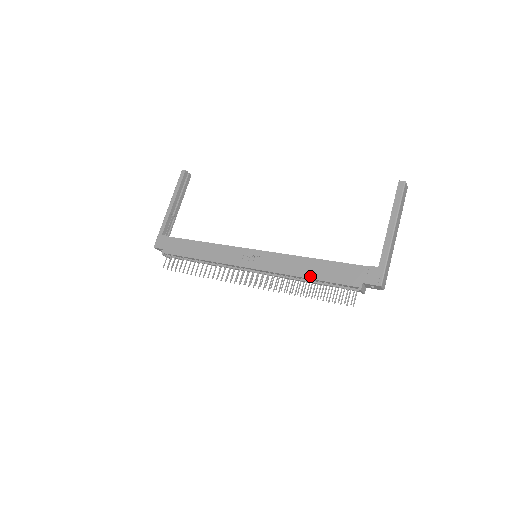
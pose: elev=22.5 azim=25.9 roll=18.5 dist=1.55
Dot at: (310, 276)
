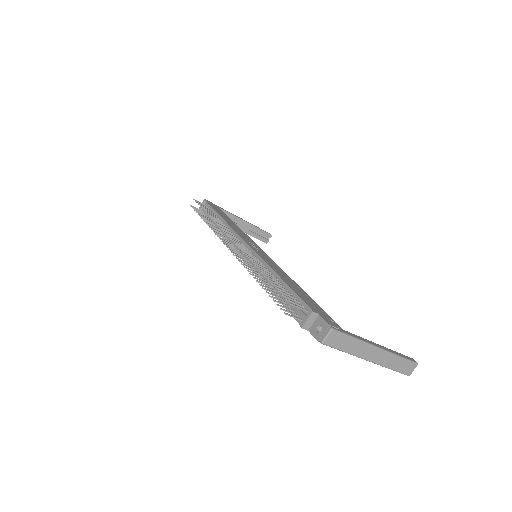
Dot at: (284, 279)
